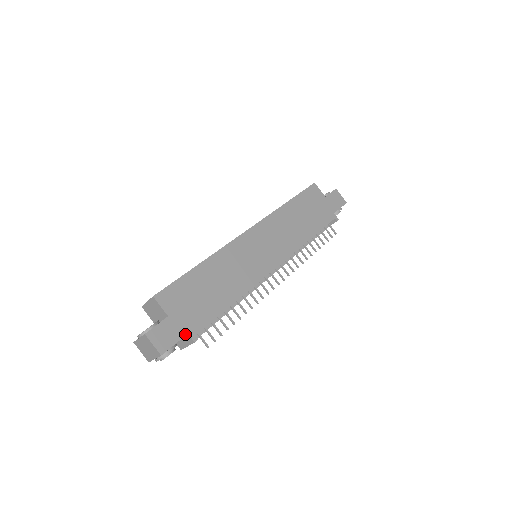
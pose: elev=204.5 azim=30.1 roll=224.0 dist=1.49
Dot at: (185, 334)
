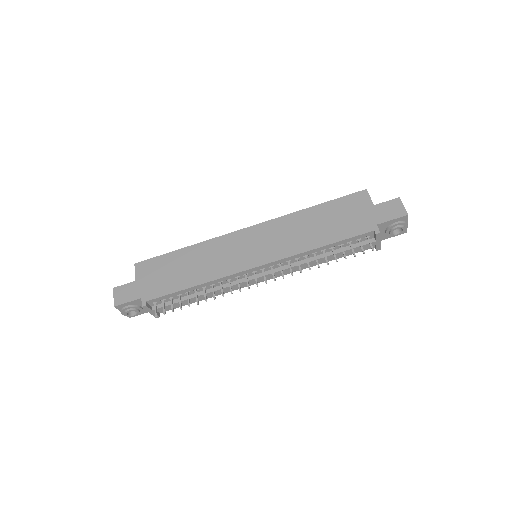
Dot at: (139, 298)
